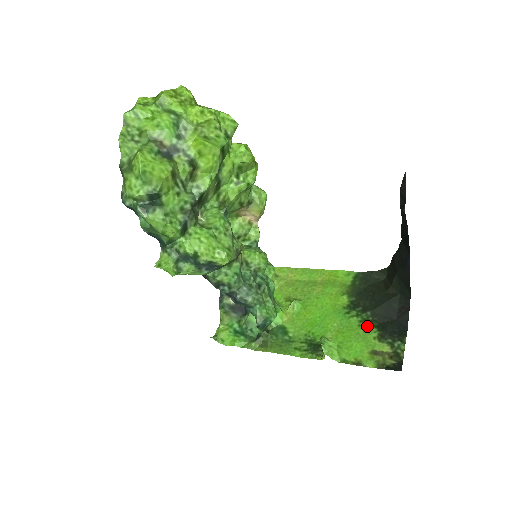
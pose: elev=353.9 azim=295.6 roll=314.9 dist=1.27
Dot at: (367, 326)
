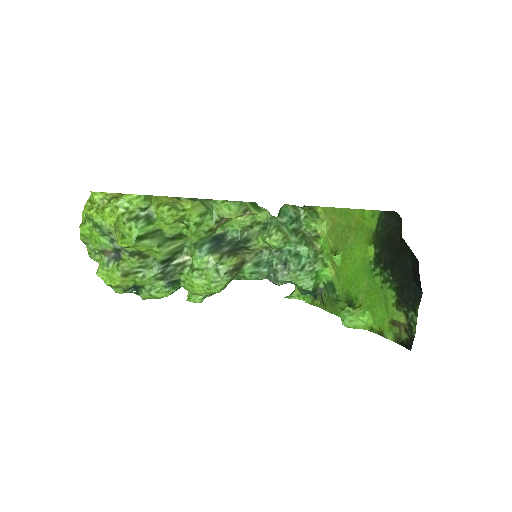
Dot at: (387, 289)
